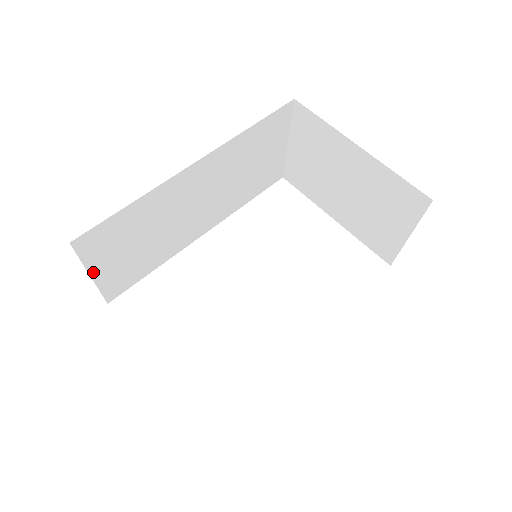
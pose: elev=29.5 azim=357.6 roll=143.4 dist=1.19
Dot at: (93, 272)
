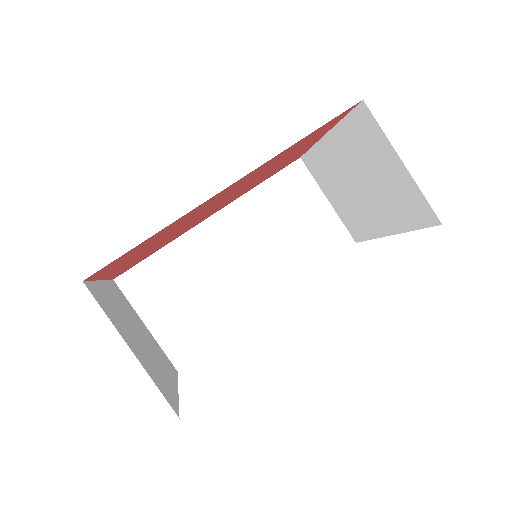
Dot at: (146, 320)
